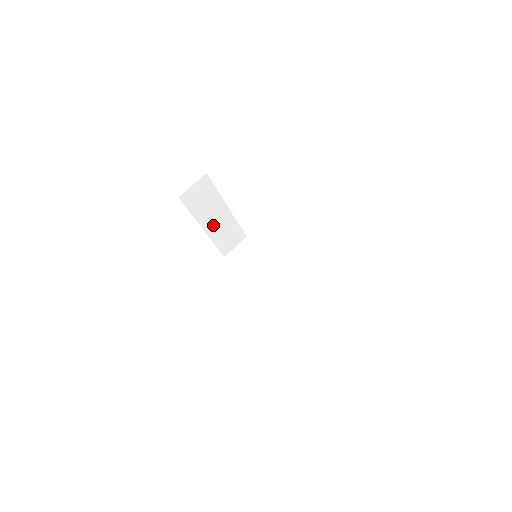
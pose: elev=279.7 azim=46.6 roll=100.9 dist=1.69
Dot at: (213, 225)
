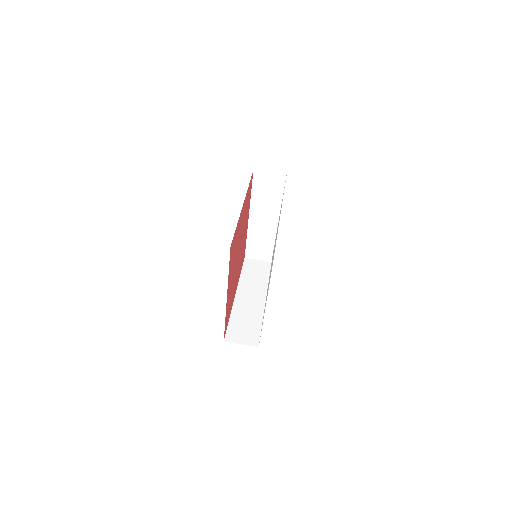
Dot at: (258, 221)
